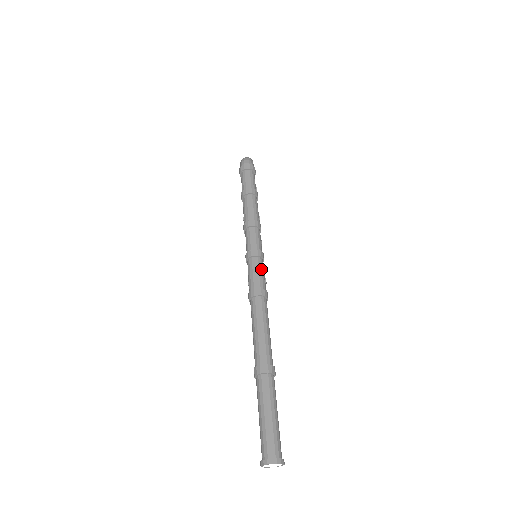
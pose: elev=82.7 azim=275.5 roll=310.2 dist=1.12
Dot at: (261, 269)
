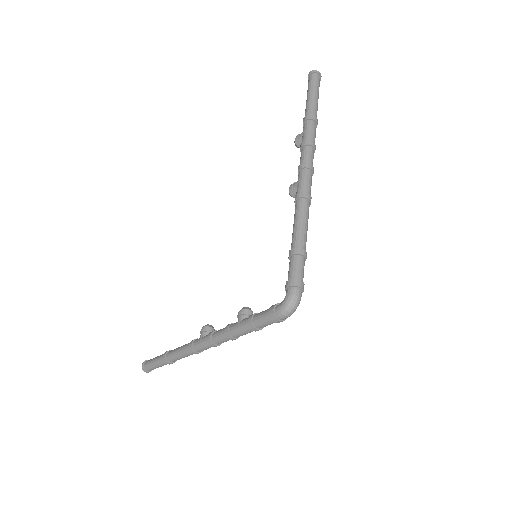
Dot at: occluded
